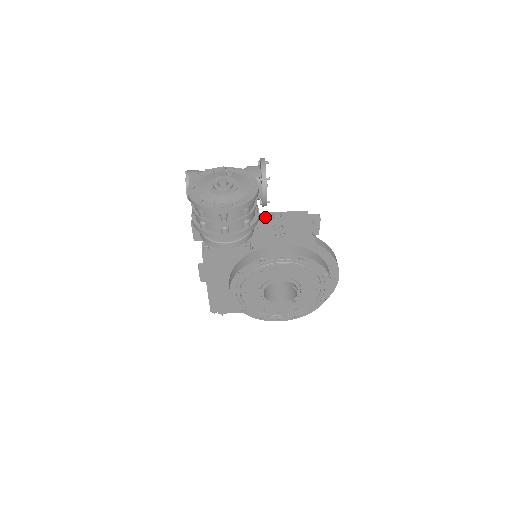
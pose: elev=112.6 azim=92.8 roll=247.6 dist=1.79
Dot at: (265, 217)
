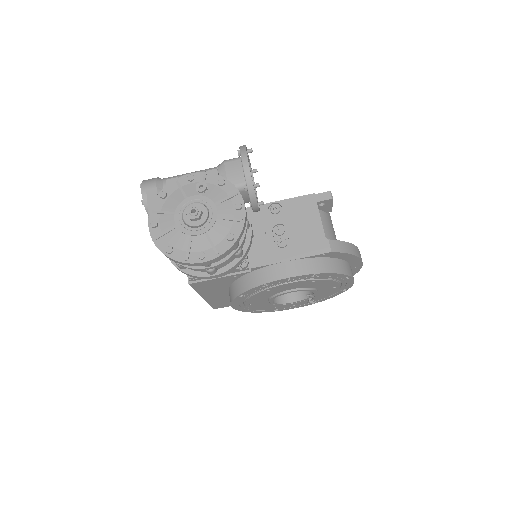
Dot at: (260, 214)
